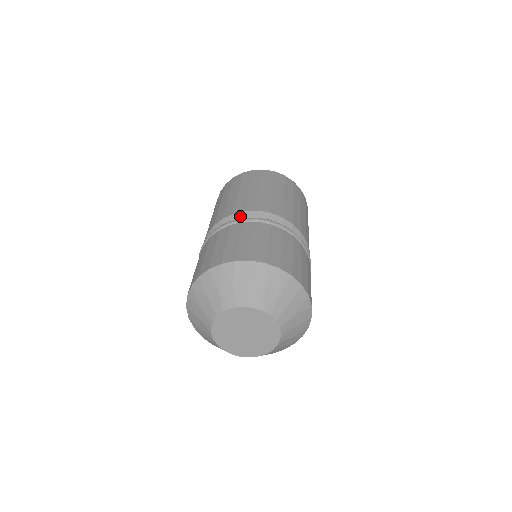
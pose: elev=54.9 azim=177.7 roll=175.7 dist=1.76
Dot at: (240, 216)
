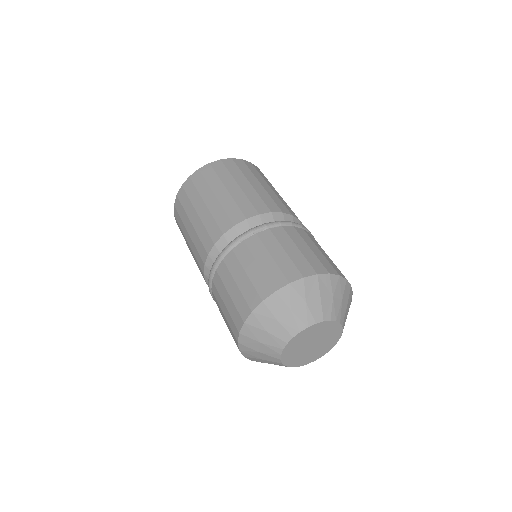
Dot at: (256, 221)
